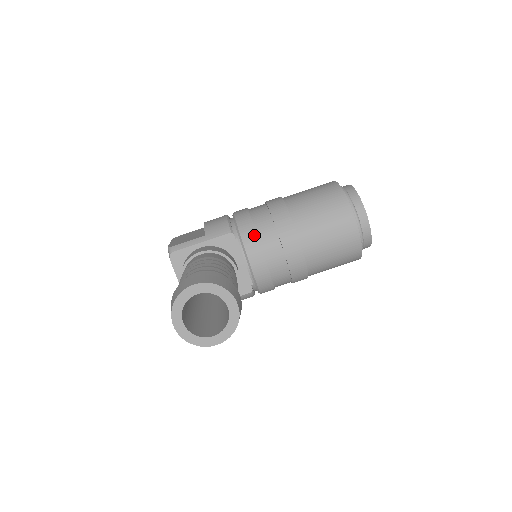
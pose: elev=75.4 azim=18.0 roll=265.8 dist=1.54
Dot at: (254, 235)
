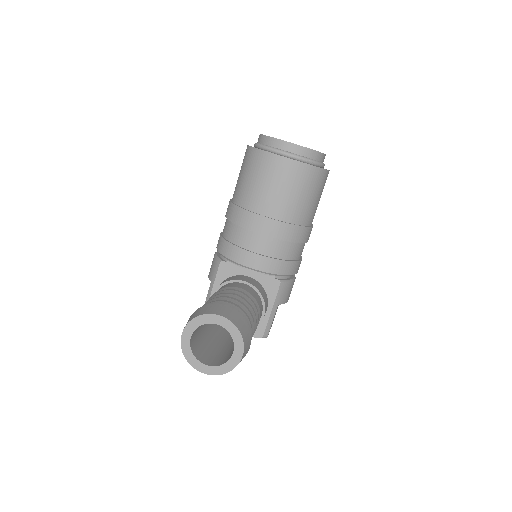
Dot at: (232, 247)
